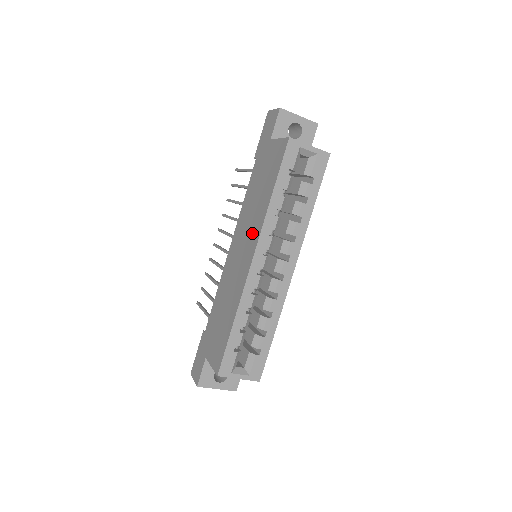
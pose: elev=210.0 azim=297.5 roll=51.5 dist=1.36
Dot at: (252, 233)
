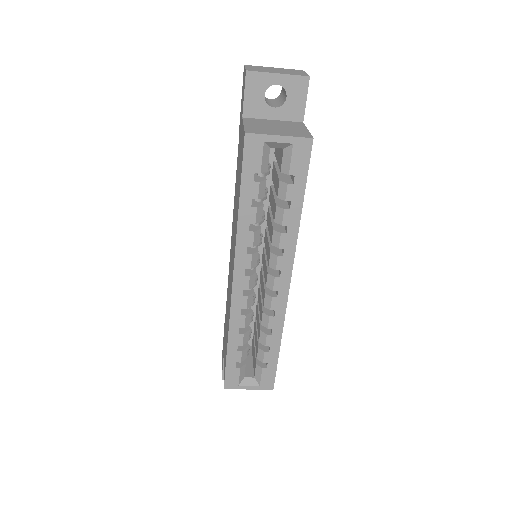
Dot at: occluded
